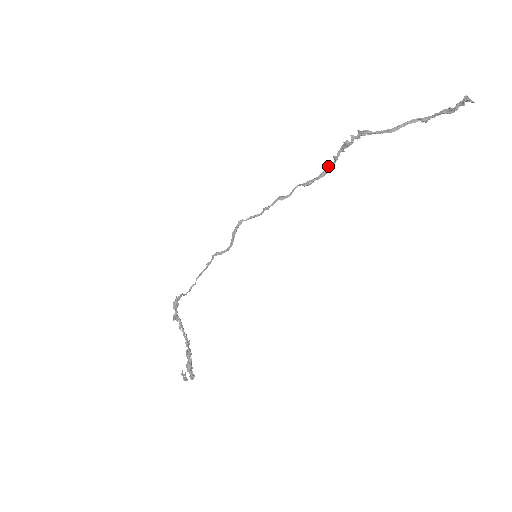
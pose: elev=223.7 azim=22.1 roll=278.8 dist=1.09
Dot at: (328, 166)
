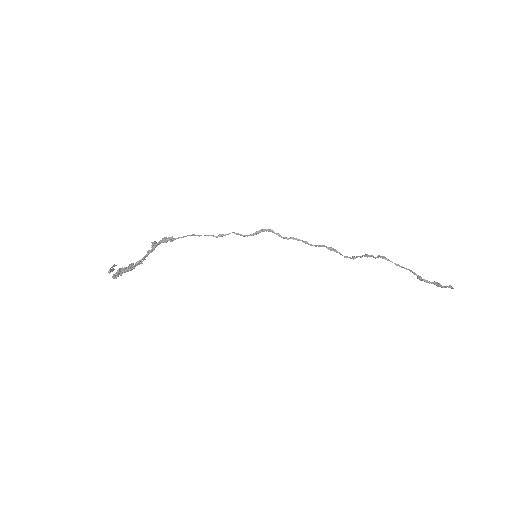
Dot at: (346, 257)
